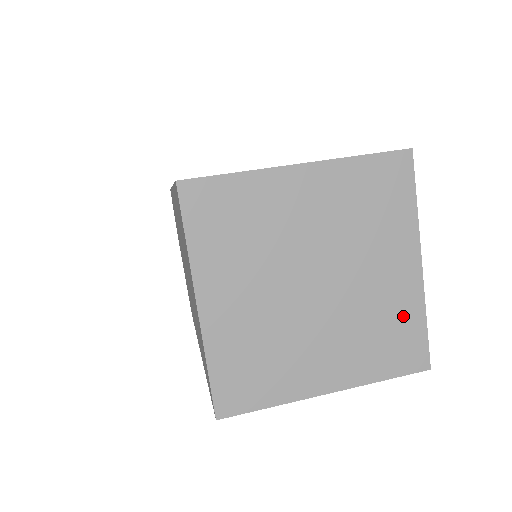
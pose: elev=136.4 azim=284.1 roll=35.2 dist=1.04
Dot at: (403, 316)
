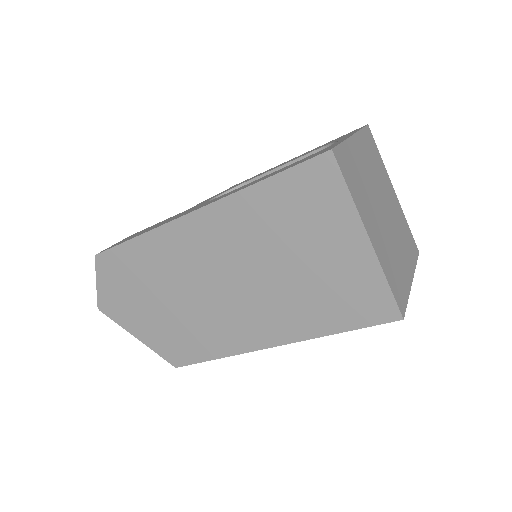
Dot at: (404, 223)
